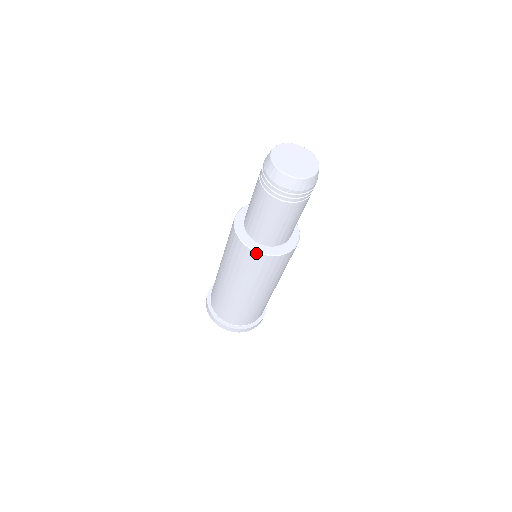
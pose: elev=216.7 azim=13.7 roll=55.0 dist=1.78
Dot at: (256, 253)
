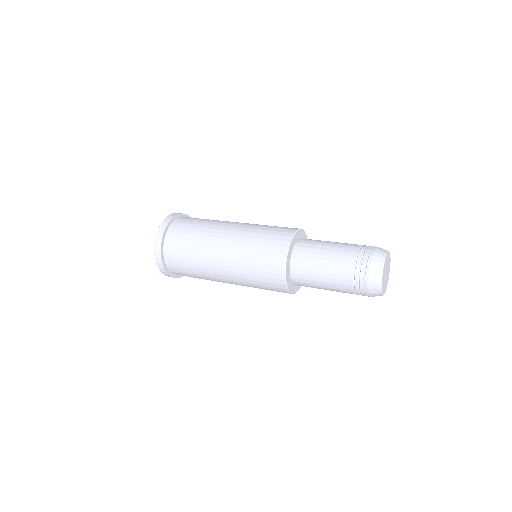
Dot at: (285, 287)
